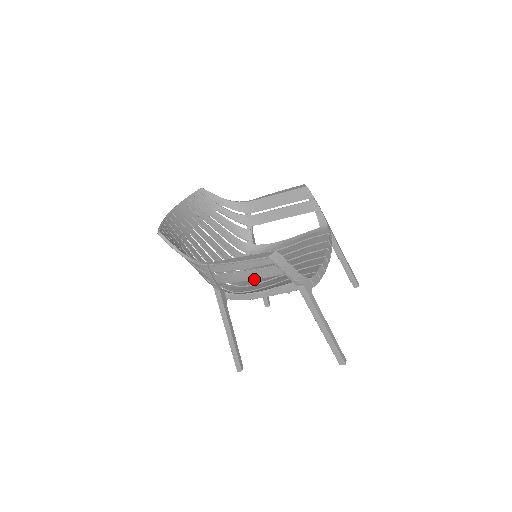
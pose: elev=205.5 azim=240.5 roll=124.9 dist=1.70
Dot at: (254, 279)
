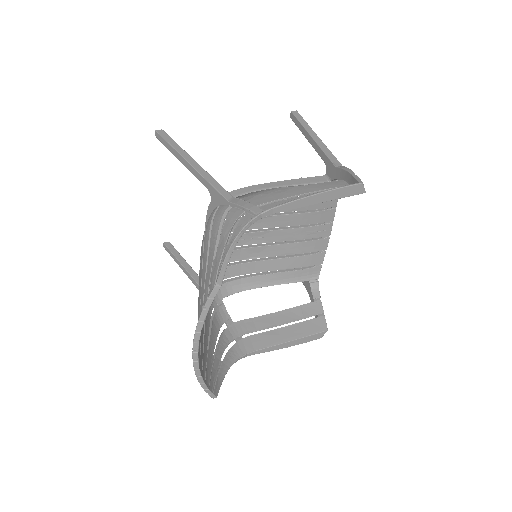
Dot at: (278, 313)
